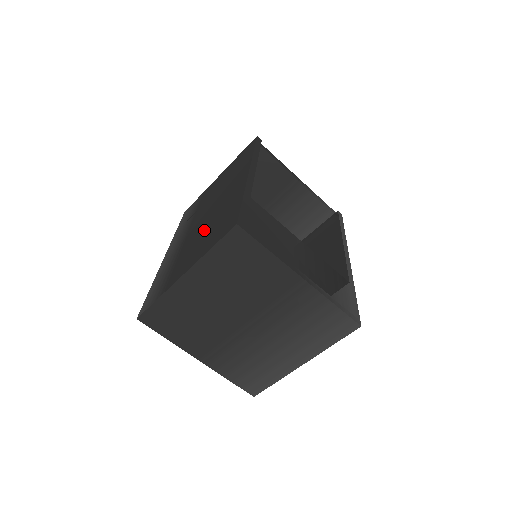
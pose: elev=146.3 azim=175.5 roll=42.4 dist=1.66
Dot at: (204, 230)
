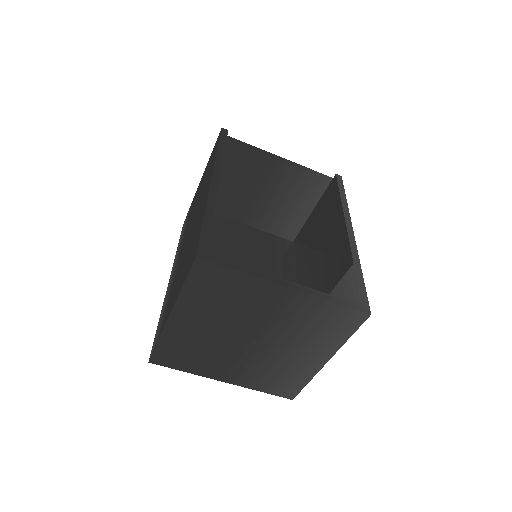
Dot at: (184, 256)
